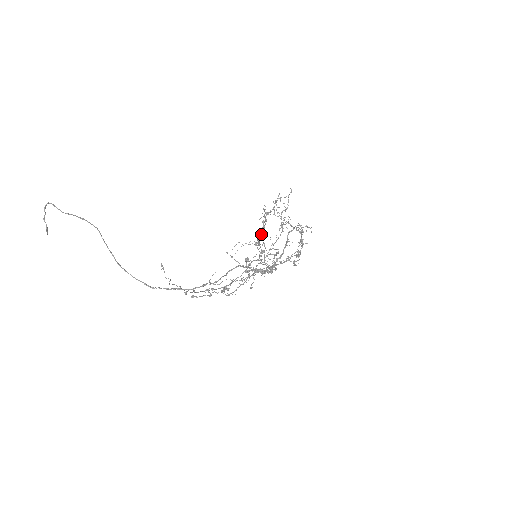
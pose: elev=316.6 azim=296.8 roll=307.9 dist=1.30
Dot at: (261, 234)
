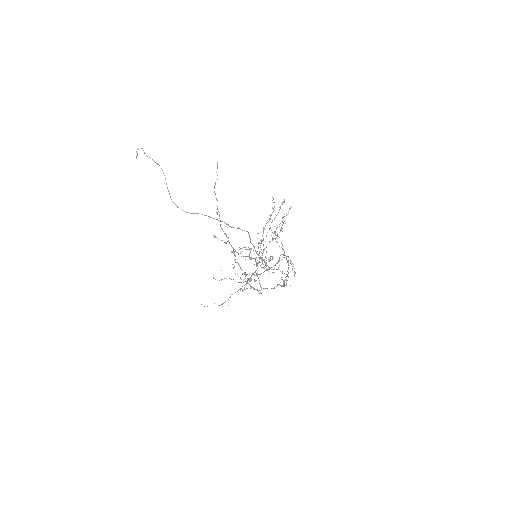
Dot at: occluded
